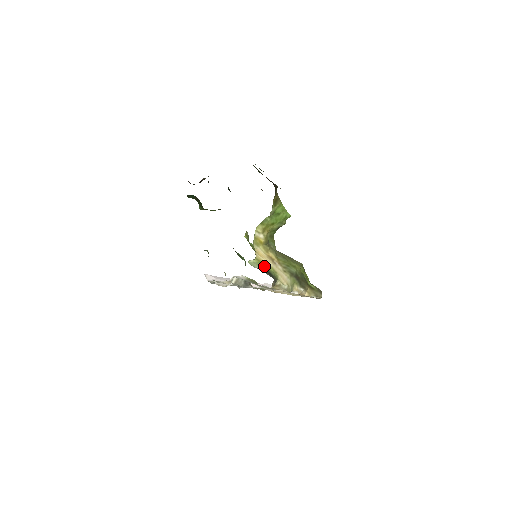
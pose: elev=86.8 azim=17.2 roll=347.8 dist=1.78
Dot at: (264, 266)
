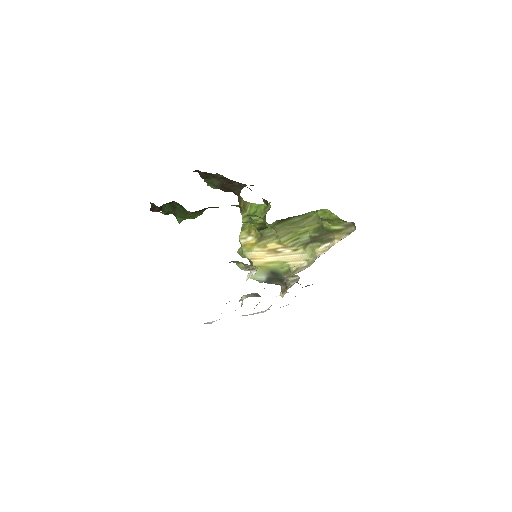
Dot at: (267, 269)
